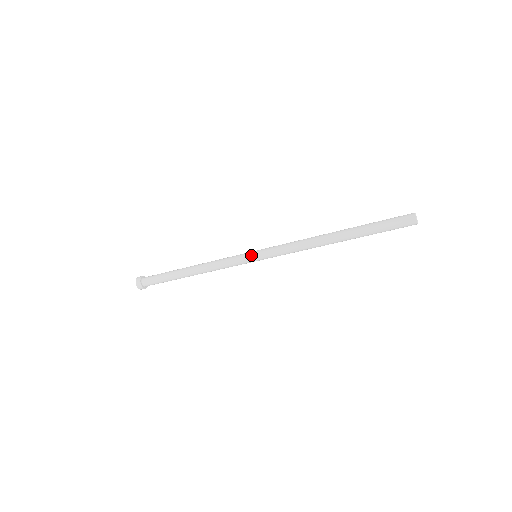
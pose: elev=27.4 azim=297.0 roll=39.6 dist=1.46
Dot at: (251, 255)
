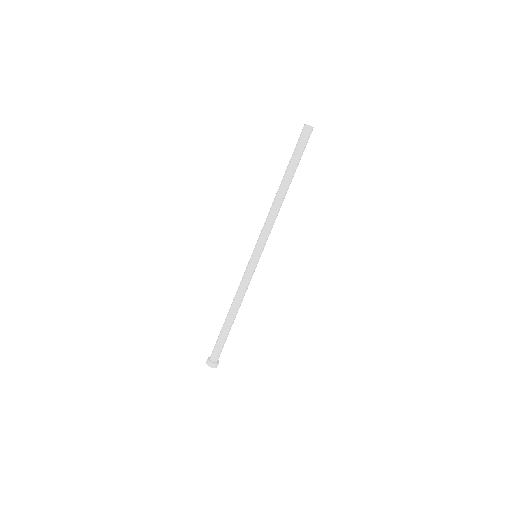
Dot at: occluded
